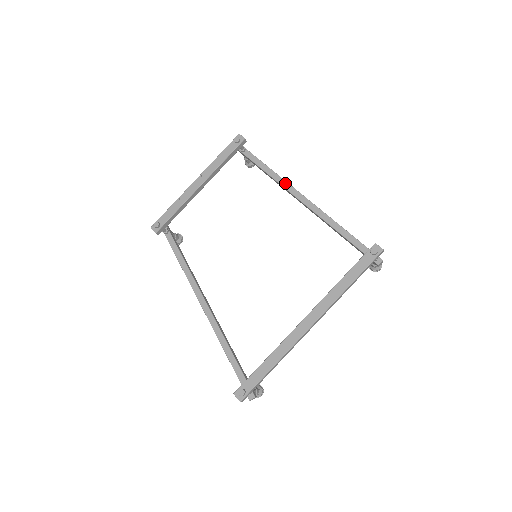
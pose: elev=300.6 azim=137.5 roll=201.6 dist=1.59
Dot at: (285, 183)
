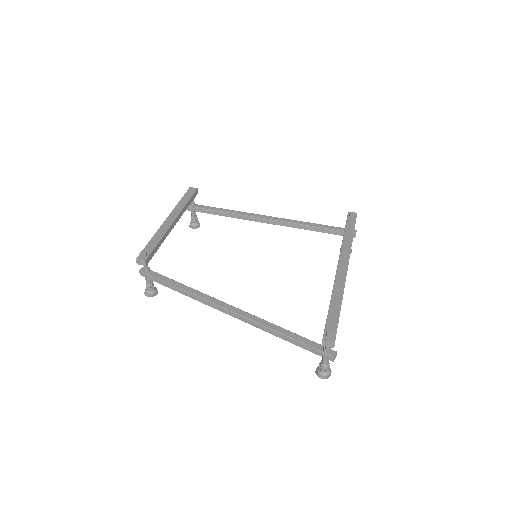
Dot at: (245, 213)
